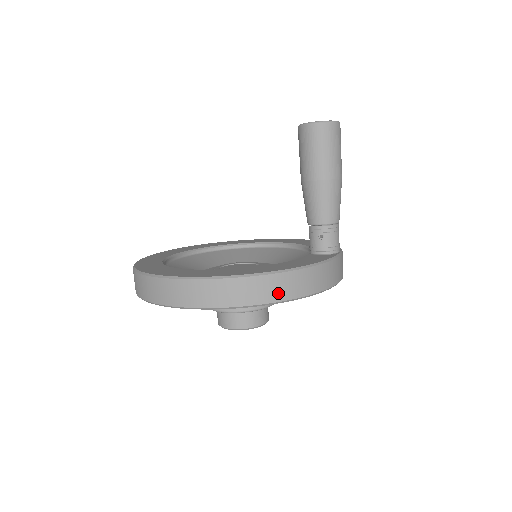
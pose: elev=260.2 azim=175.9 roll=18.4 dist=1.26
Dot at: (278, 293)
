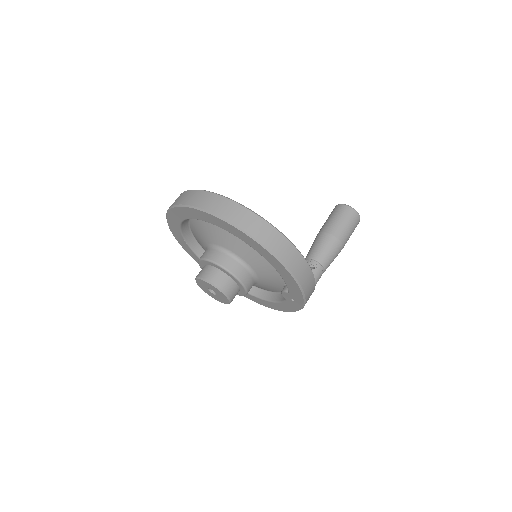
Dot at: (287, 258)
